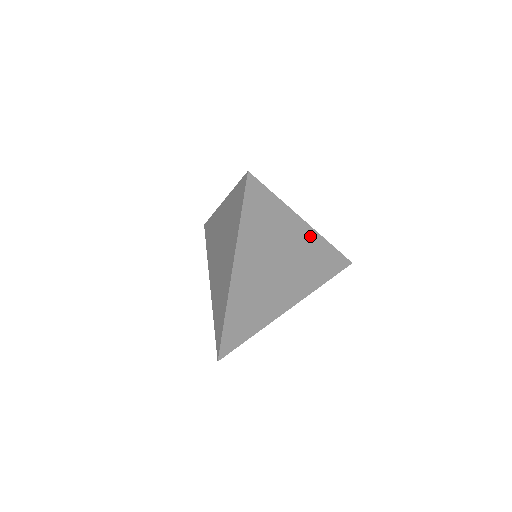
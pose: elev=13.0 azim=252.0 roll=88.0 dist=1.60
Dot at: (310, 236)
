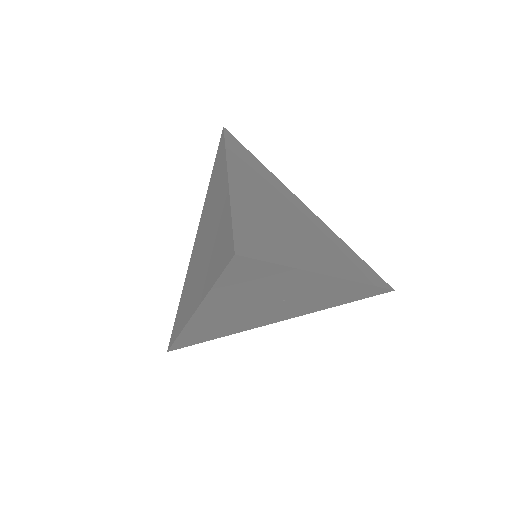
Dot at: (317, 221)
